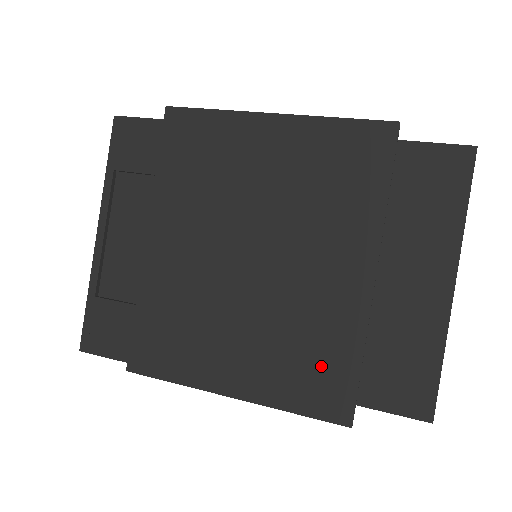
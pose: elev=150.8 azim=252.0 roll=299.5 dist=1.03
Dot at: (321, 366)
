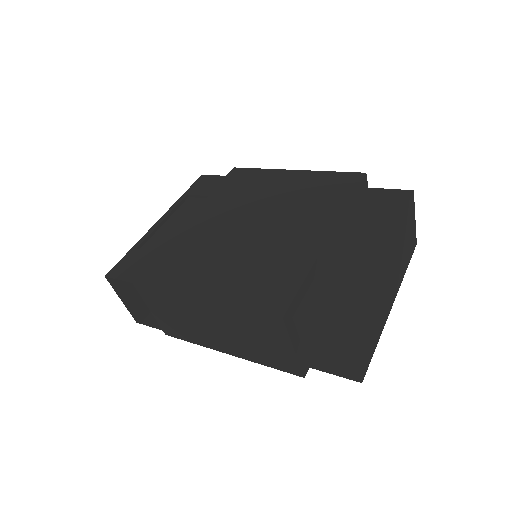
Dot at: (274, 280)
